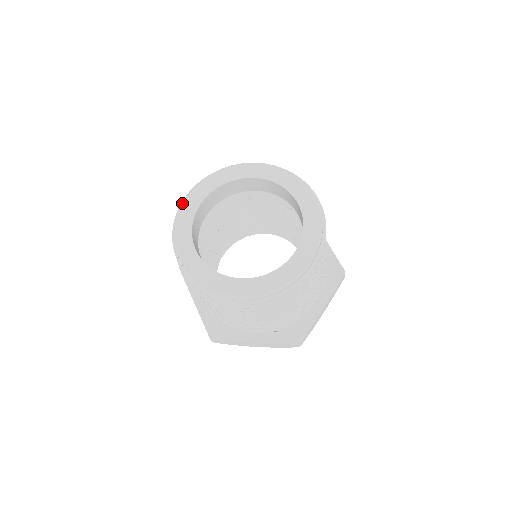
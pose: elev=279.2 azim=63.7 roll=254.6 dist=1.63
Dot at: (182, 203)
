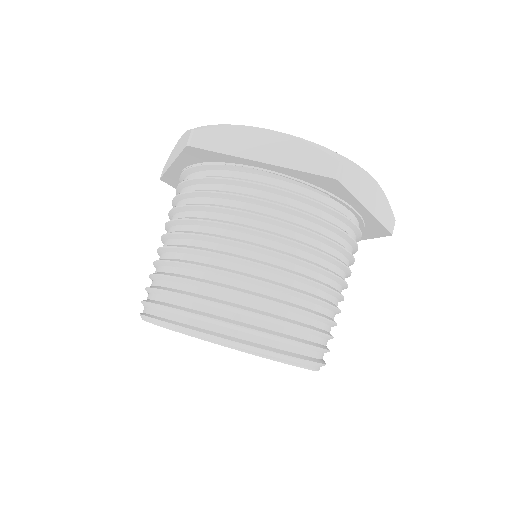
Dot at: (193, 335)
